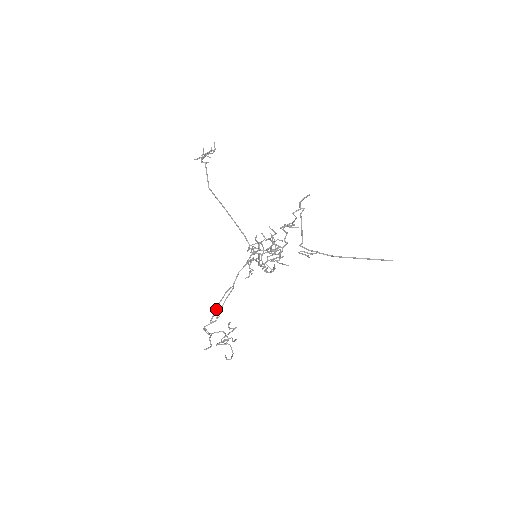
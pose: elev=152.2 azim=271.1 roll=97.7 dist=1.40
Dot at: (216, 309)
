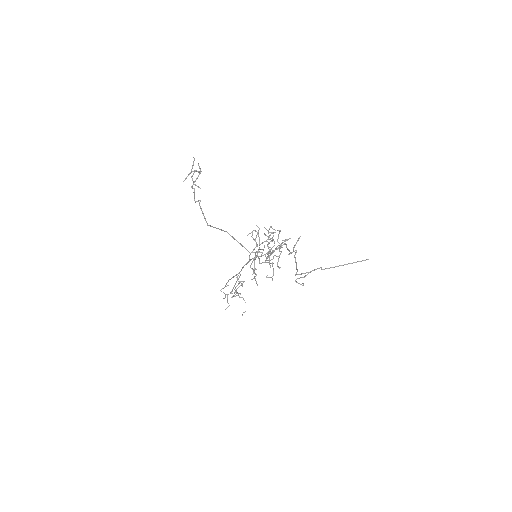
Dot at: occluded
